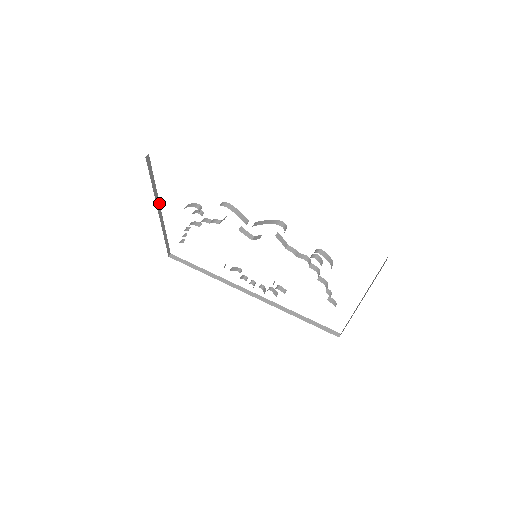
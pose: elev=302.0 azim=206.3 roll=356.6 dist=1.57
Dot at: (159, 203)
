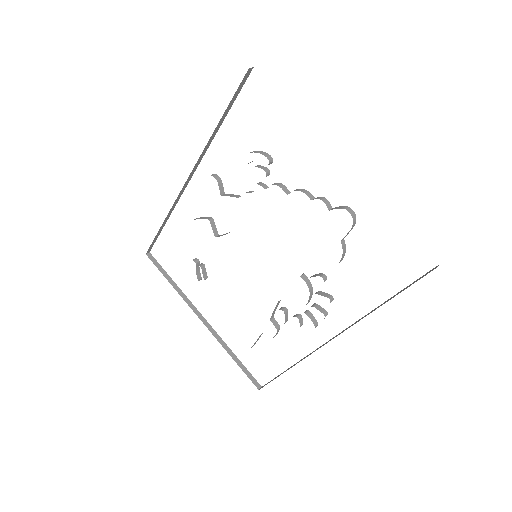
Dot at: (195, 307)
